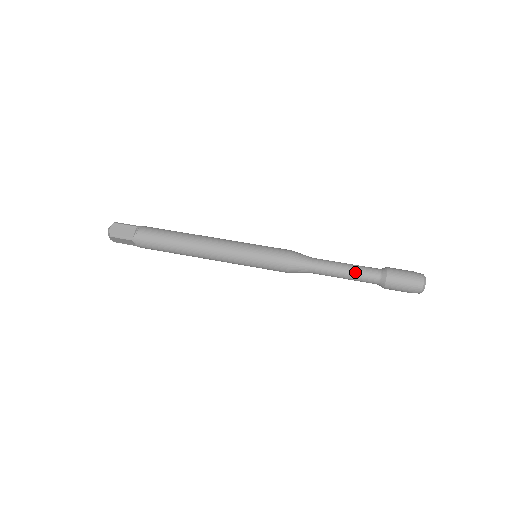
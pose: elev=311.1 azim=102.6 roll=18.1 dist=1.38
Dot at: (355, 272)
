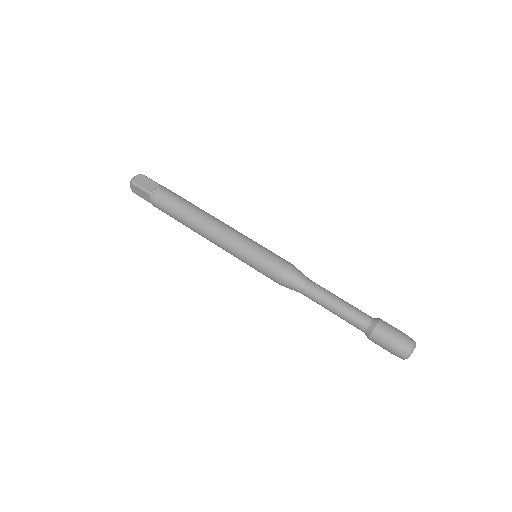
Dot at: (346, 309)
